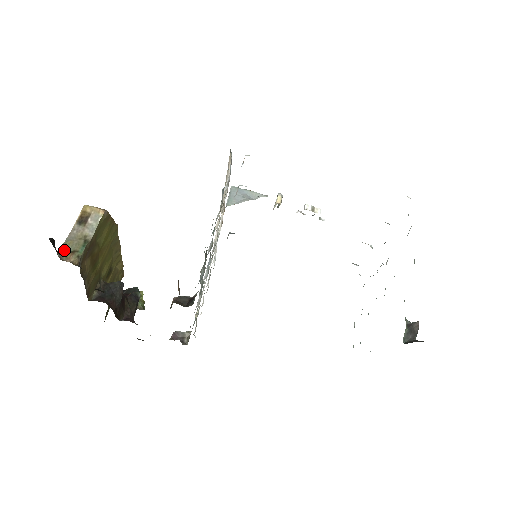
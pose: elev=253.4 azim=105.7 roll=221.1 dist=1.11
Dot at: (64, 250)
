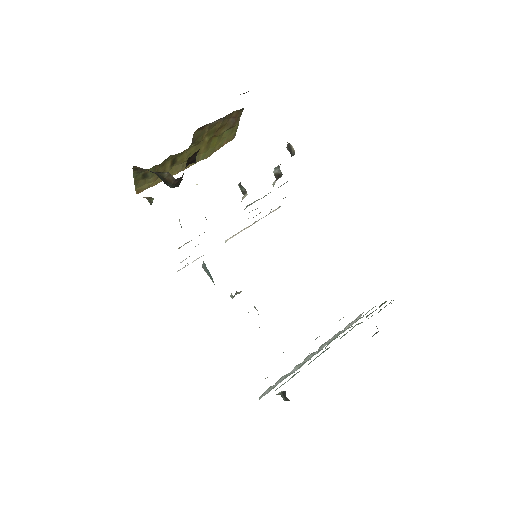
Dot at: occluded
